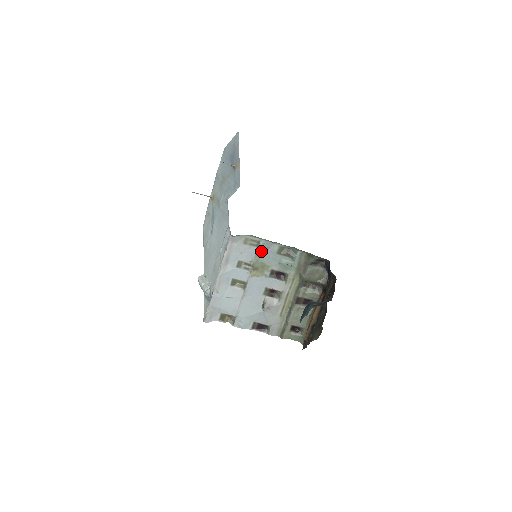
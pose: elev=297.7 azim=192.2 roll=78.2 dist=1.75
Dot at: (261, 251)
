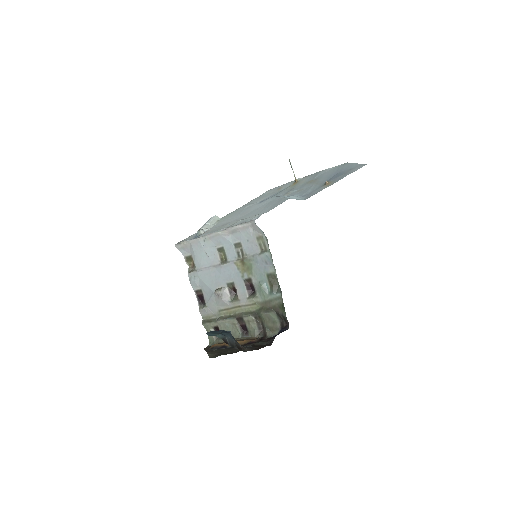
Dot at: (260, 258)
